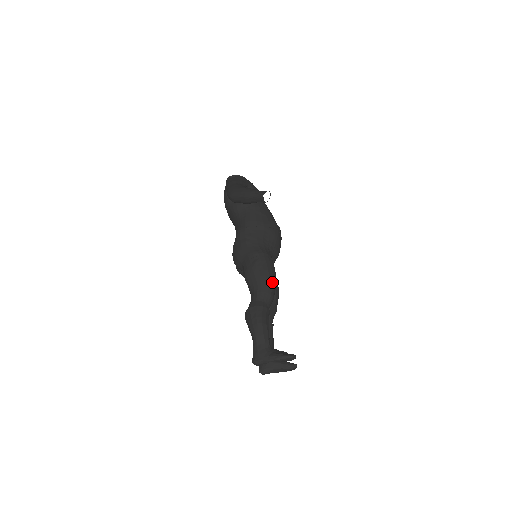
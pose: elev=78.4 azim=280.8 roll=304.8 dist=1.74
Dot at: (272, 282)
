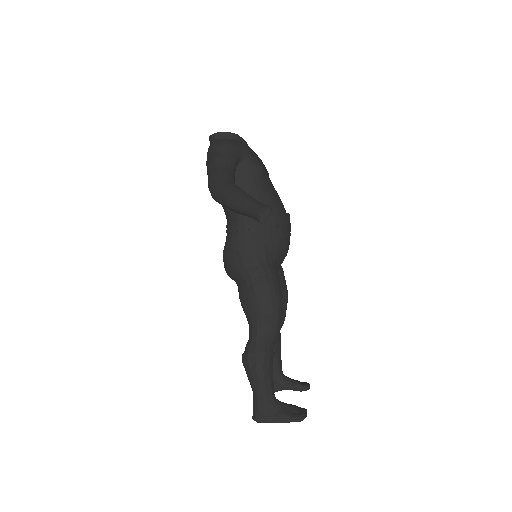
Dot at: (277, 314)
